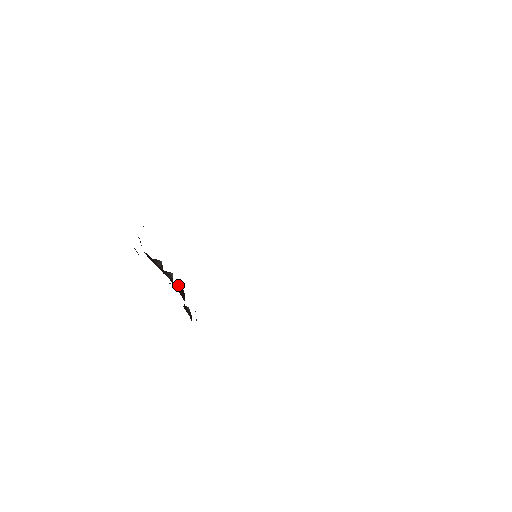
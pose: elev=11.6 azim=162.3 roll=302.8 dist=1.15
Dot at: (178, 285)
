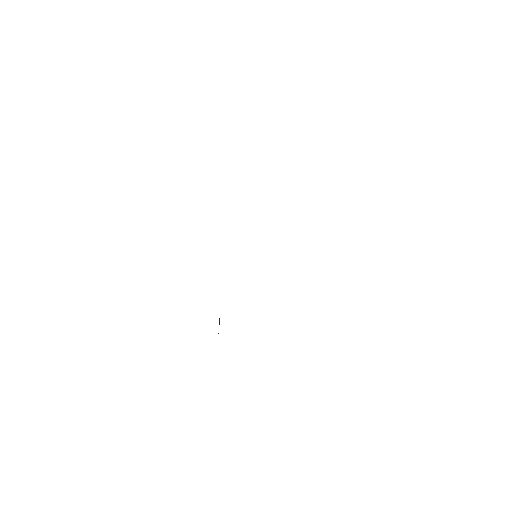
Dot at: occluded
